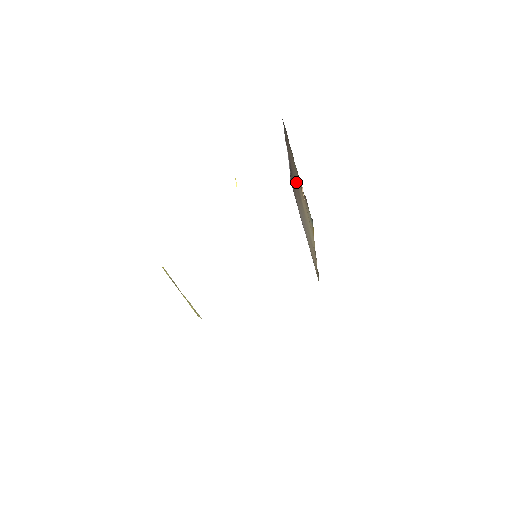
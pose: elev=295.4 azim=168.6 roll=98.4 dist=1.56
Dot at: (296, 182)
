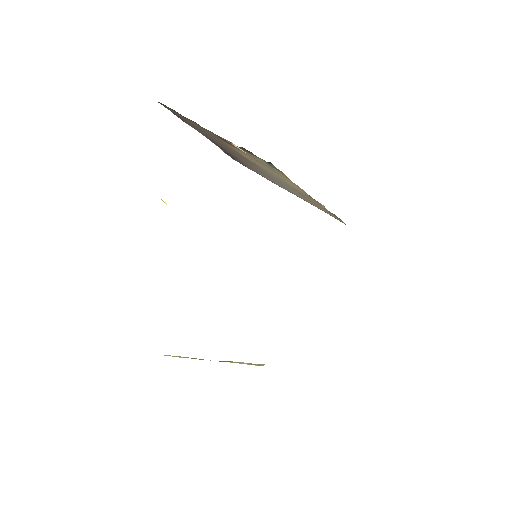
Dot at: (229, 149)
